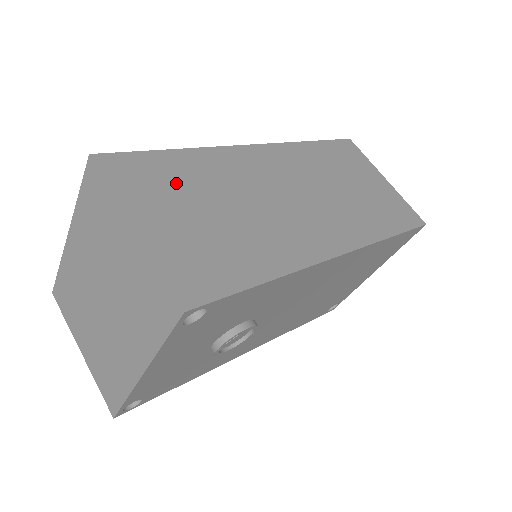
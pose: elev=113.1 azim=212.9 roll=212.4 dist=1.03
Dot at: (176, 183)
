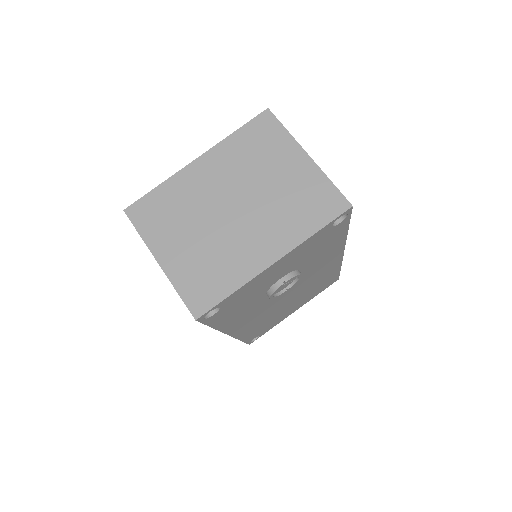
Dot at: occluded
